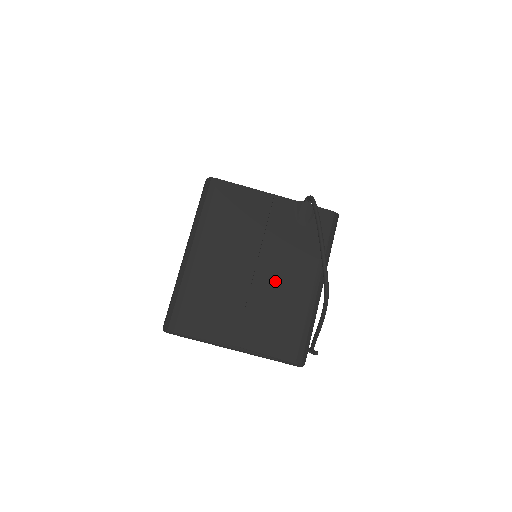
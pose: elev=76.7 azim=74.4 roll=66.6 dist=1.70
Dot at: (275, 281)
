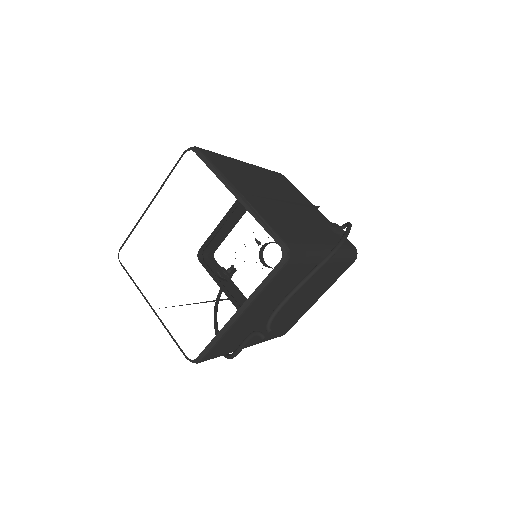
Dot at: (296, 216)
